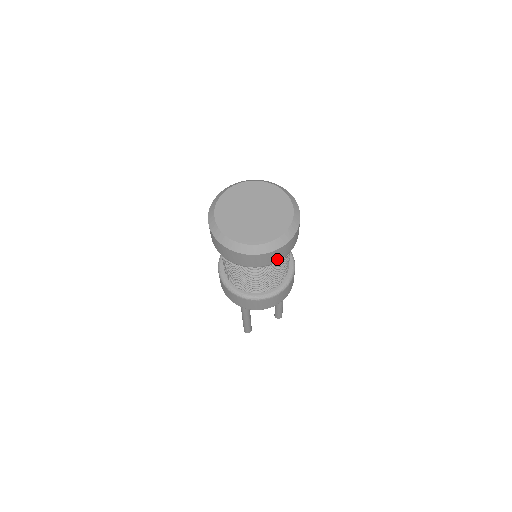
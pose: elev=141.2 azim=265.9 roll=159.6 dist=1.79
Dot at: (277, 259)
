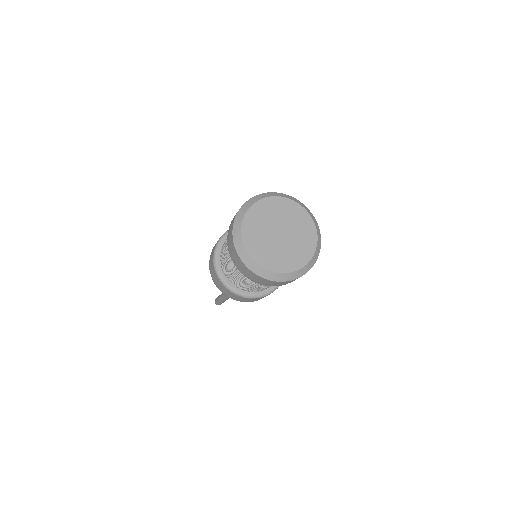
Dot at: occluded
